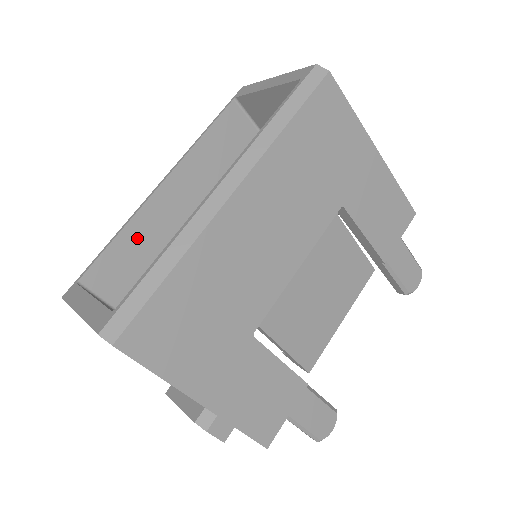
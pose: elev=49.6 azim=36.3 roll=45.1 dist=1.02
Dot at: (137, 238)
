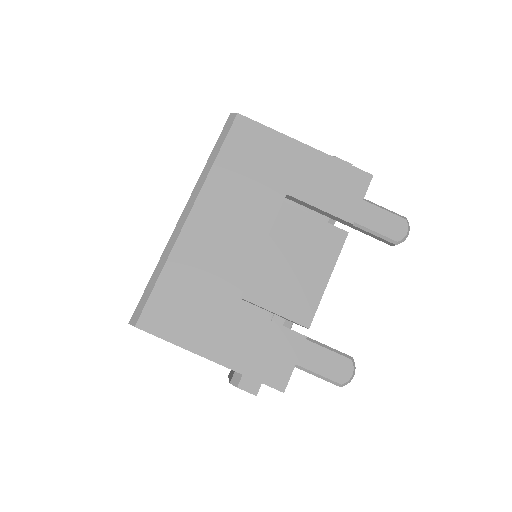
Dot at: occluded
